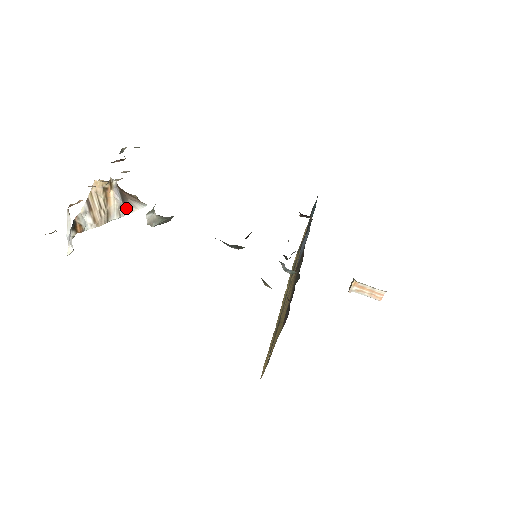
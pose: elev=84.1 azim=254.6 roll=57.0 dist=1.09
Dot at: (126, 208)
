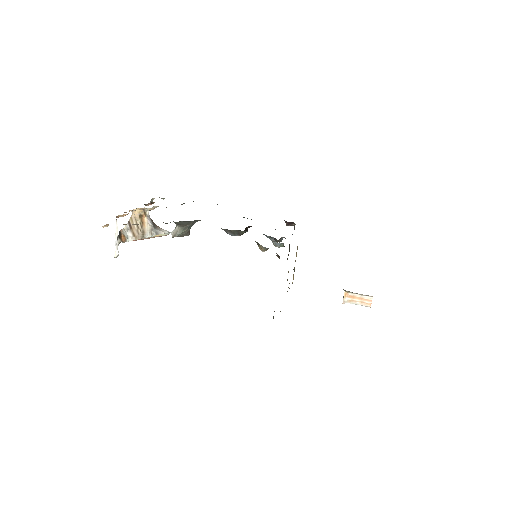
Dot at: (156, 231)
